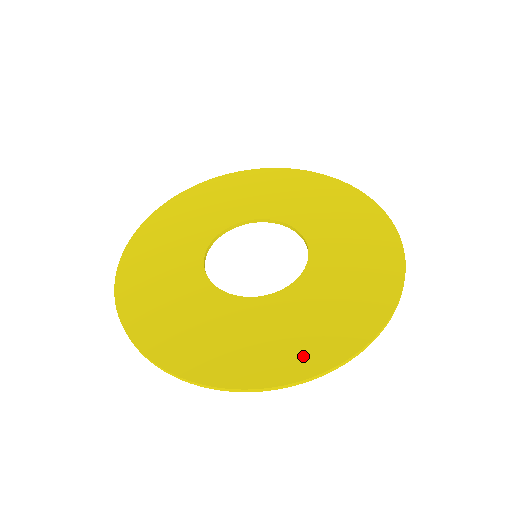
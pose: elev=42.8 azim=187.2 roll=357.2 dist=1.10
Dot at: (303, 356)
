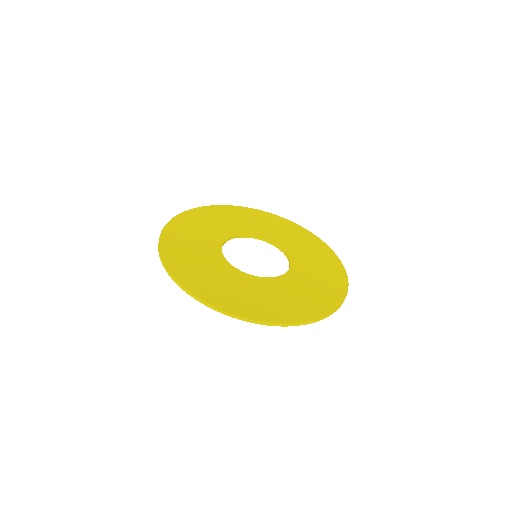
Dot at: (320, 304)
